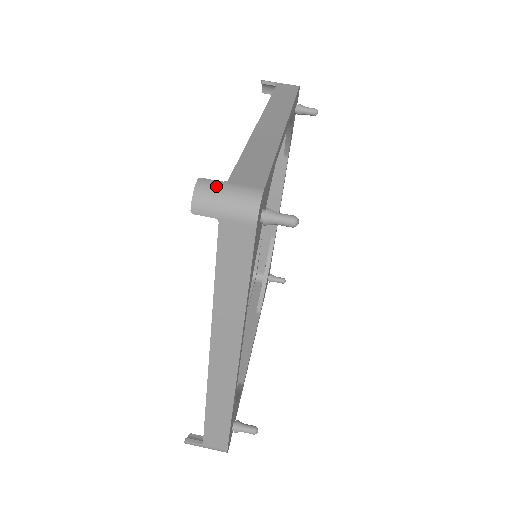
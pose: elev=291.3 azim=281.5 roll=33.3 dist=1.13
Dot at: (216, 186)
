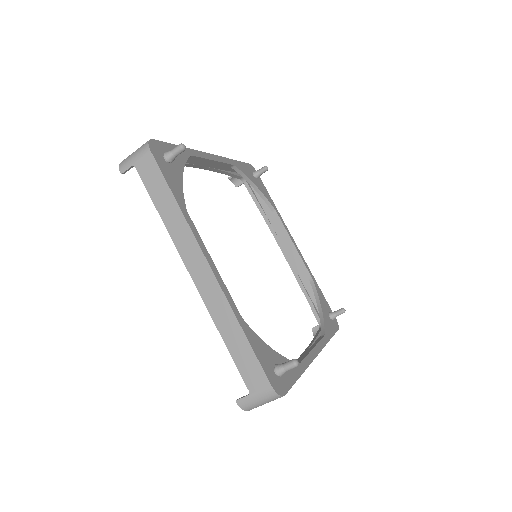
Dot at: (249, 401)
